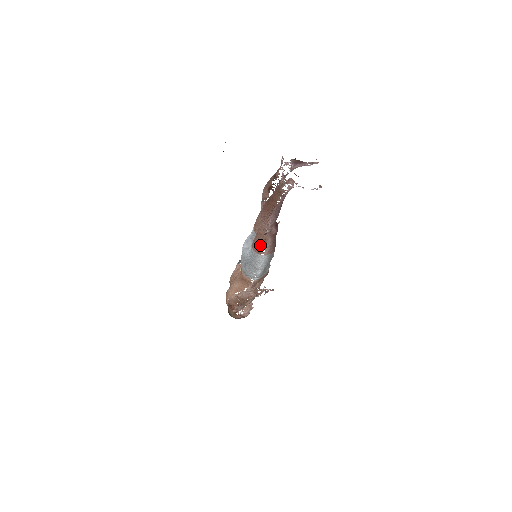
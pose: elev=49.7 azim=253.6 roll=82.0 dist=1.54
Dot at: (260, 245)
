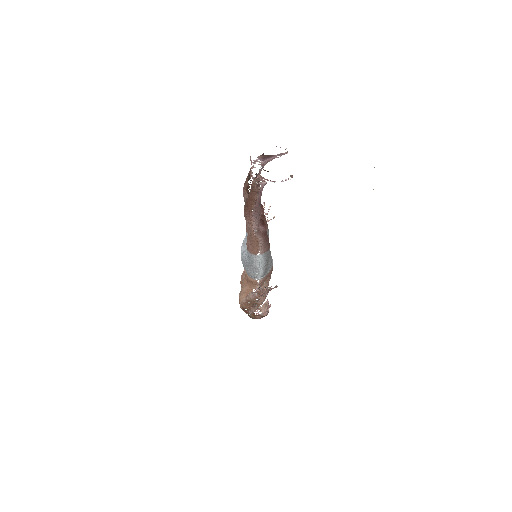
Dot at: (253, 246)
